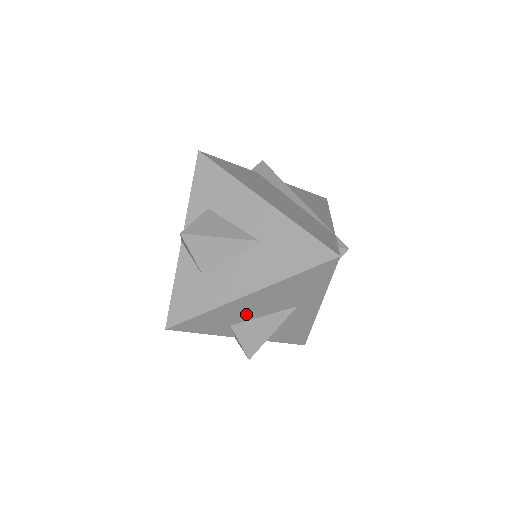
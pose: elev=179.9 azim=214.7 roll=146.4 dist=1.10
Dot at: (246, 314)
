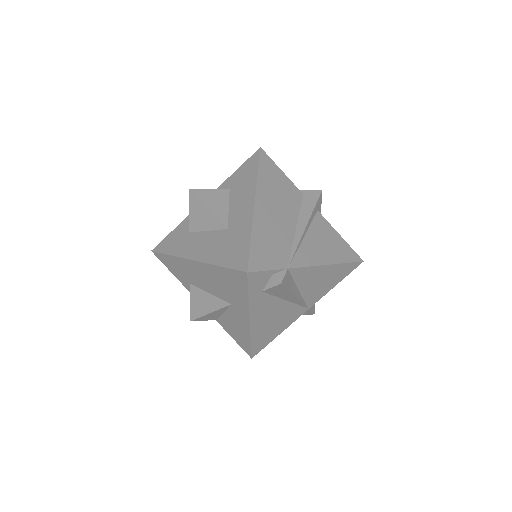
Dot at: (197, 280)
